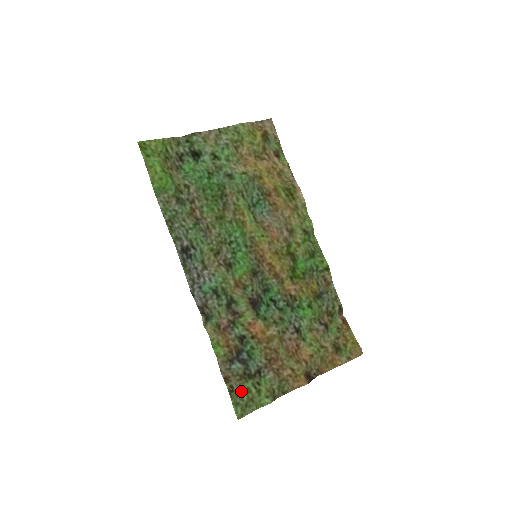
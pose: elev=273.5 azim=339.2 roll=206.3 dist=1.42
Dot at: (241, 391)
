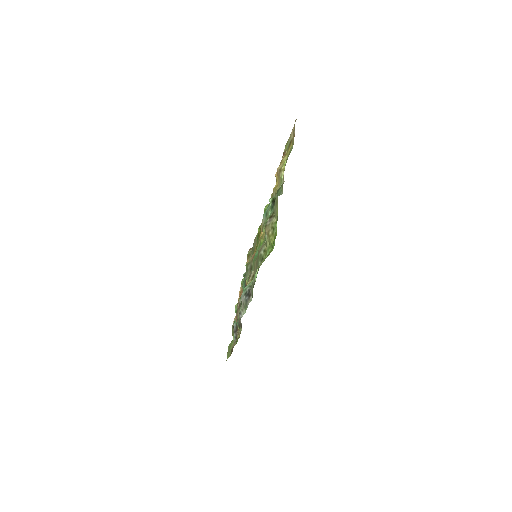
Dot at: (231, 348)
